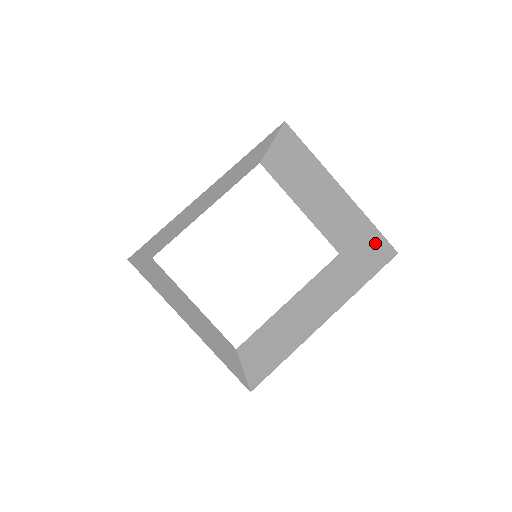
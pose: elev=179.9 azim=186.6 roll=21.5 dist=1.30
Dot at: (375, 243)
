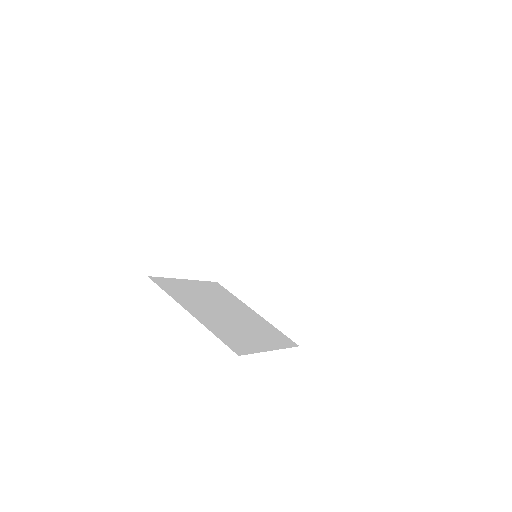
Dot at: occluded
